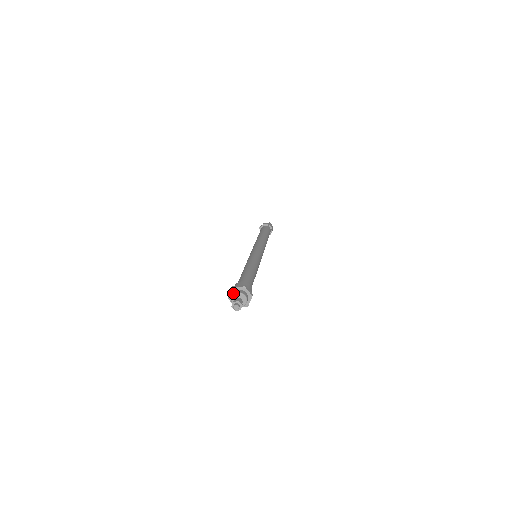
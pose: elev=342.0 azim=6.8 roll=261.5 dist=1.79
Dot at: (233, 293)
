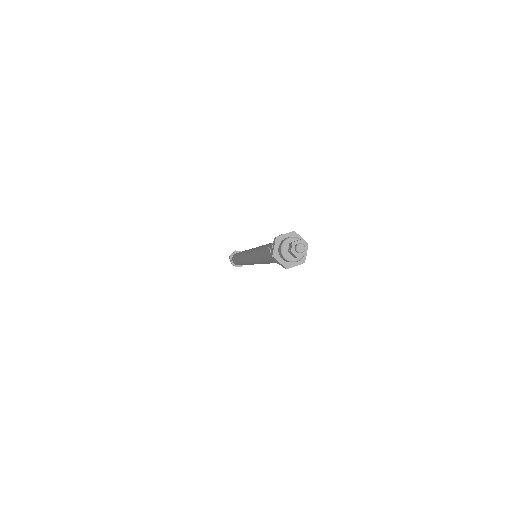
Dot at: (293, 236)
